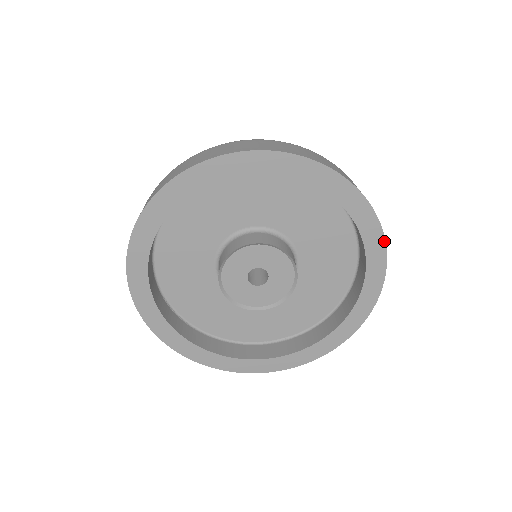
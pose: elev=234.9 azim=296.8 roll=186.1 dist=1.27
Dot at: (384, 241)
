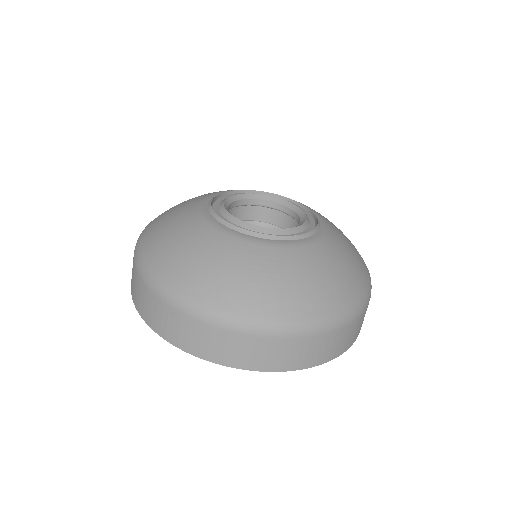
Dot at: (351, 344)
